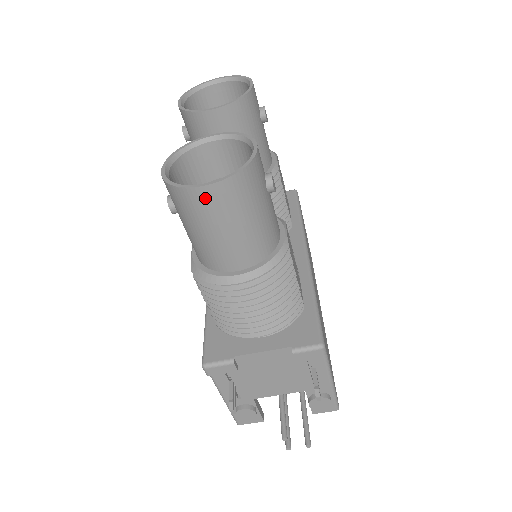
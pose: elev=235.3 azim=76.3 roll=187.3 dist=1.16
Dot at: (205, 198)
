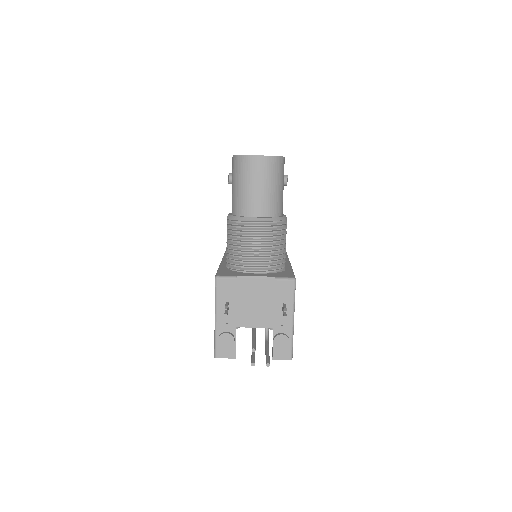
Dot at: (256, 163)
